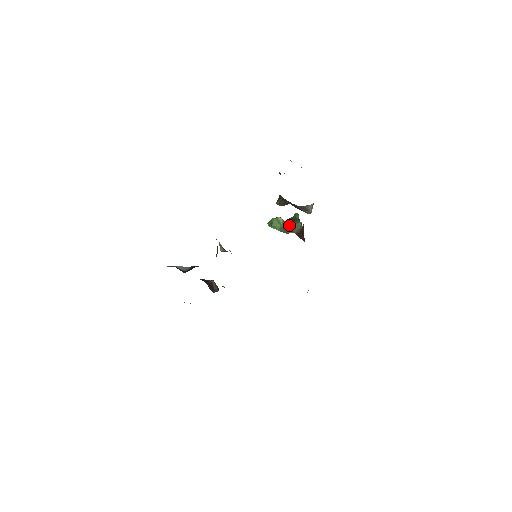
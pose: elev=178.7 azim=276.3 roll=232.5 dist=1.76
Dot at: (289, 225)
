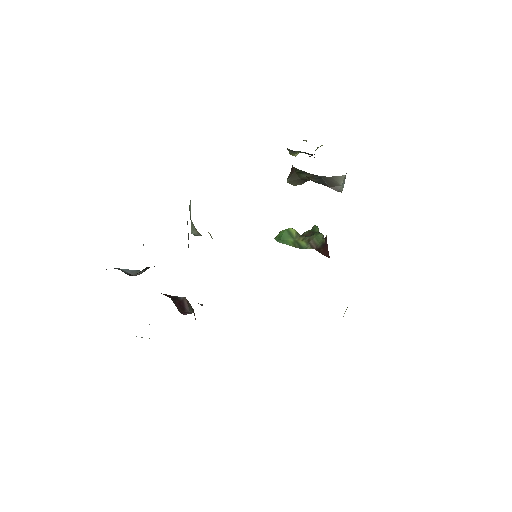
Dot at: (305, 238)
